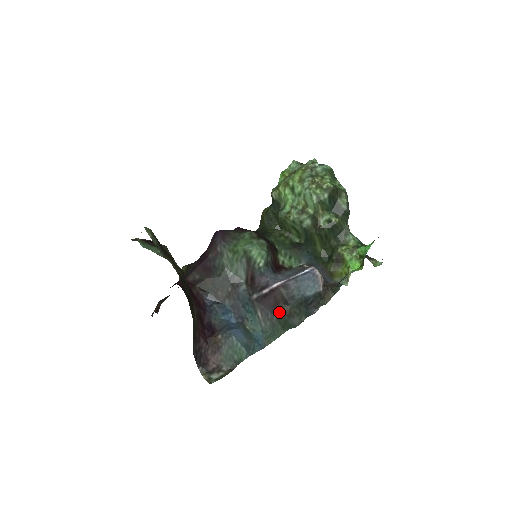
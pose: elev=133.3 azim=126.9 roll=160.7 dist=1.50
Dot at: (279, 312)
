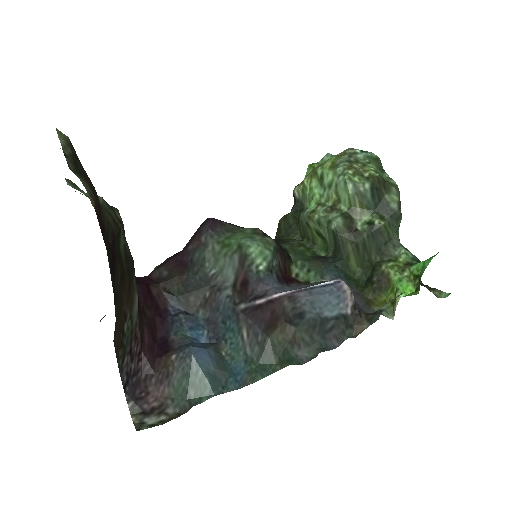
Dot at: (275, 333)
